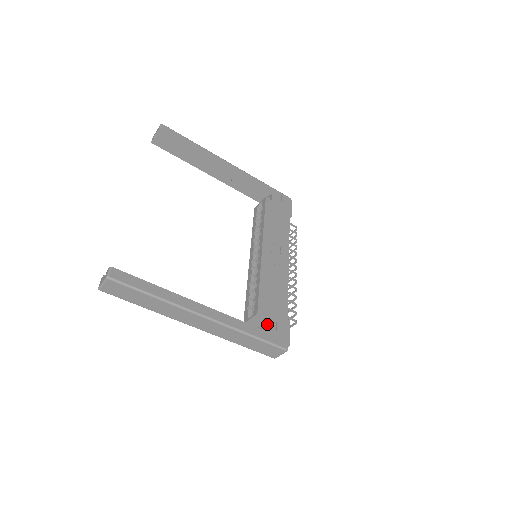
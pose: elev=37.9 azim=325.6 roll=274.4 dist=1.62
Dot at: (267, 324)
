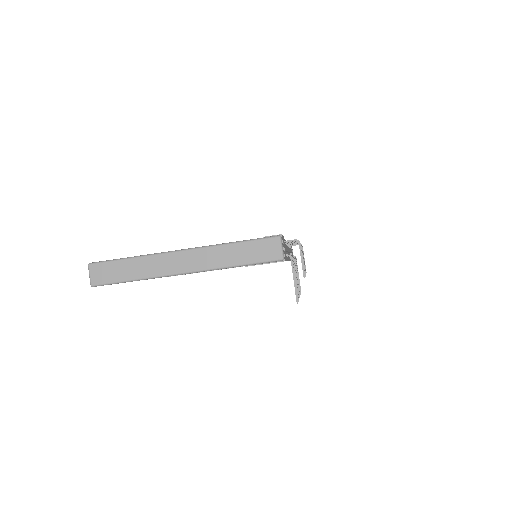
Dot at: occluded
